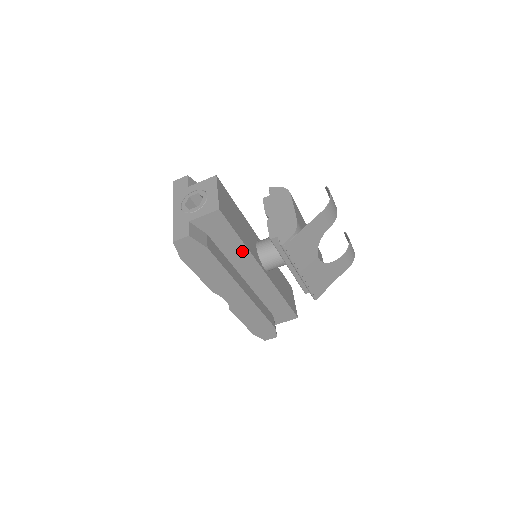
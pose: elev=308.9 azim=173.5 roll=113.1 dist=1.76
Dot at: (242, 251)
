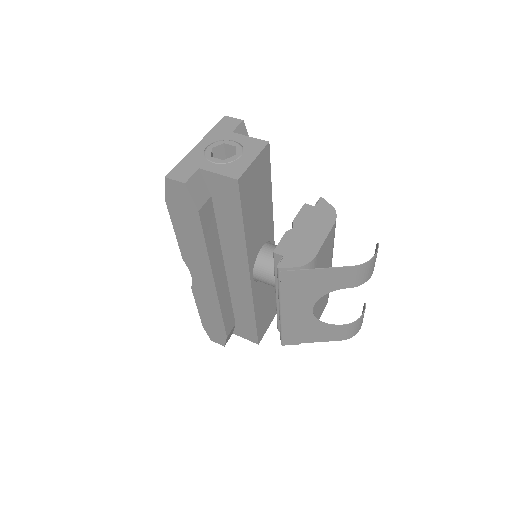
Dot at: (239, 241)
